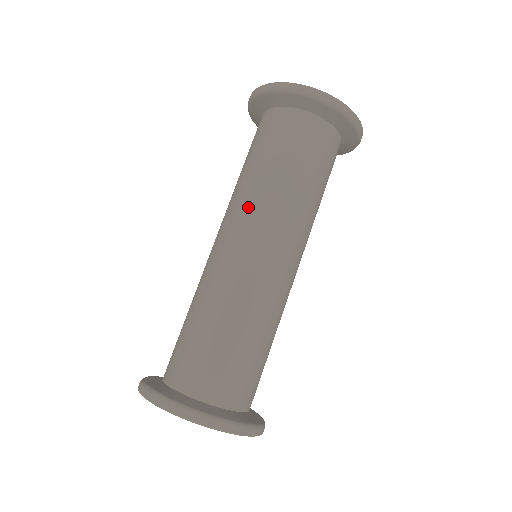
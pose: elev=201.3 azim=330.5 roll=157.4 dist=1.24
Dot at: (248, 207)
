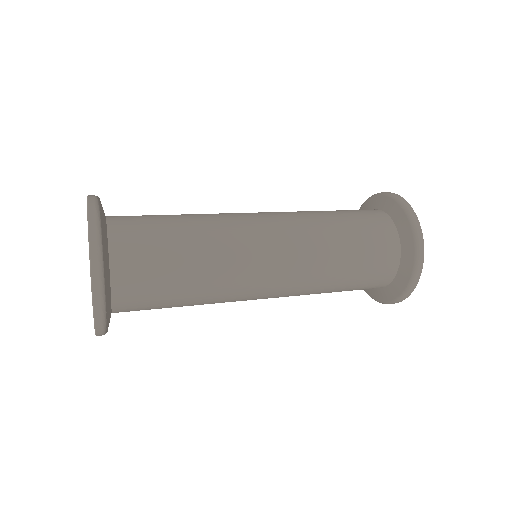
Dot at: (303, 234)
